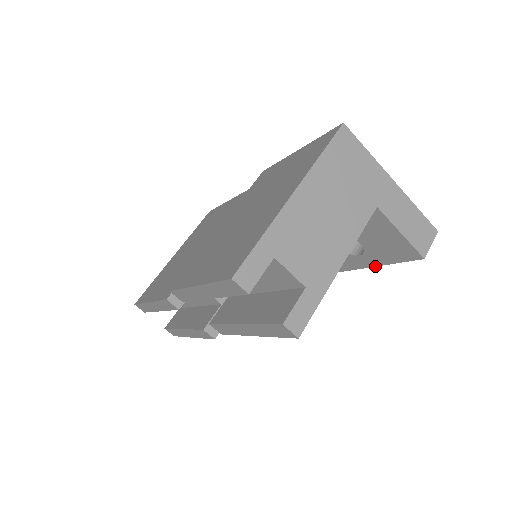
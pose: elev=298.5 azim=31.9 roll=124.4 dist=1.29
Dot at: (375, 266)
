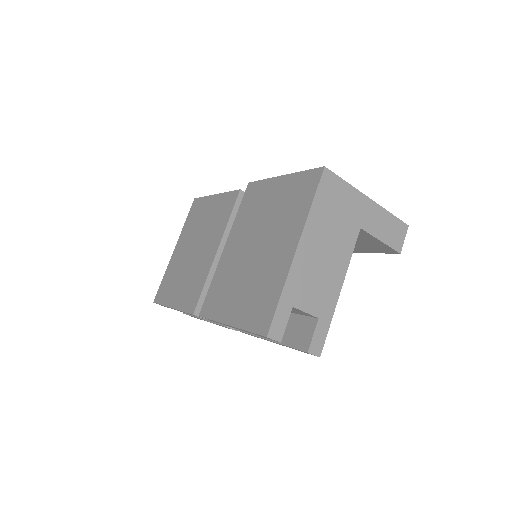
Dot at: occluded
